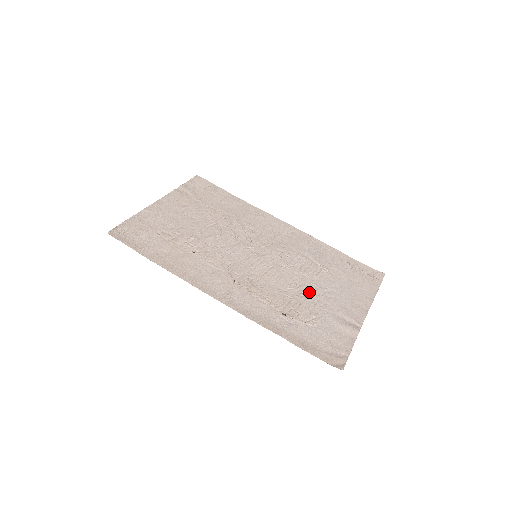
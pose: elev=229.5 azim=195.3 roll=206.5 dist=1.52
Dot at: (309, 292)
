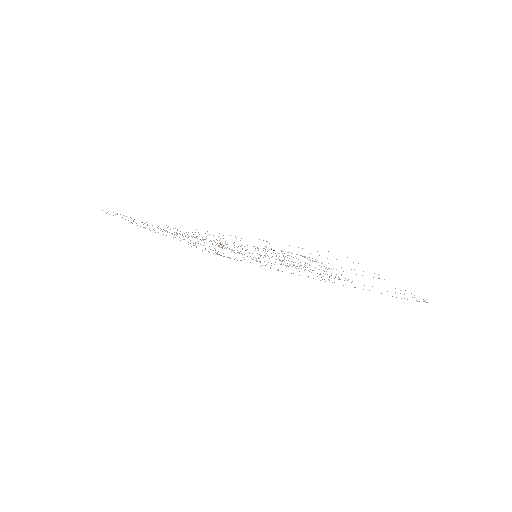
Dot at: occluded
